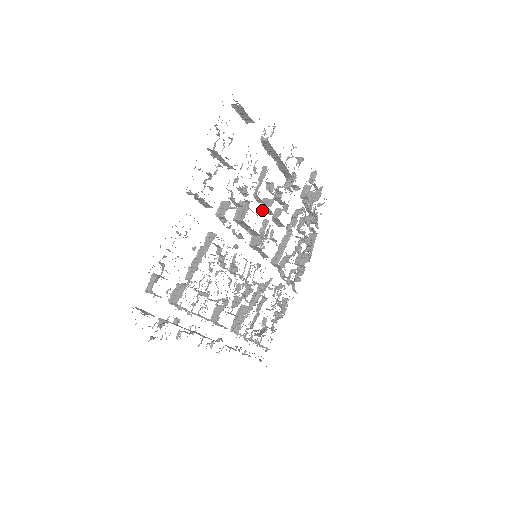
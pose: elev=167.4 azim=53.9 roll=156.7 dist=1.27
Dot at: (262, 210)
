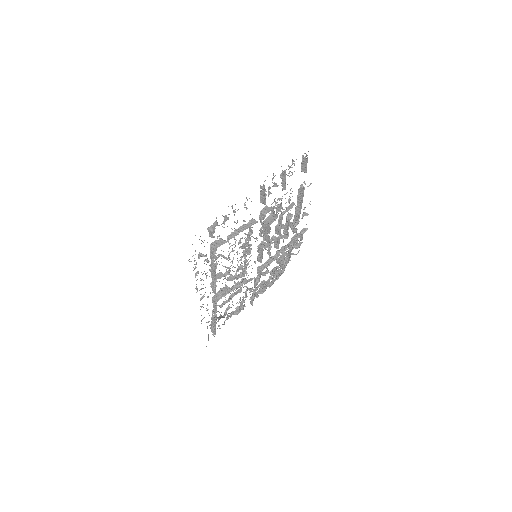
Dot at: (275, 229)
